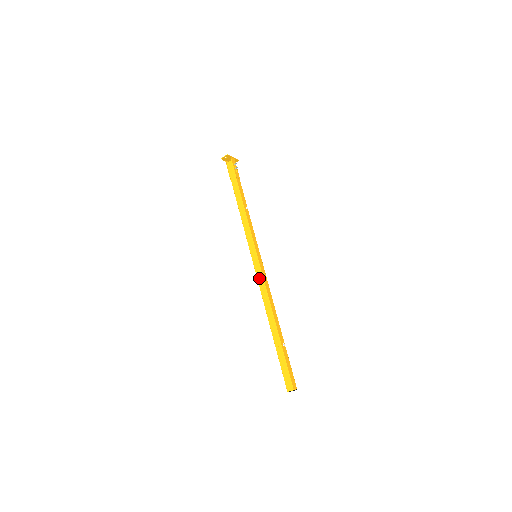
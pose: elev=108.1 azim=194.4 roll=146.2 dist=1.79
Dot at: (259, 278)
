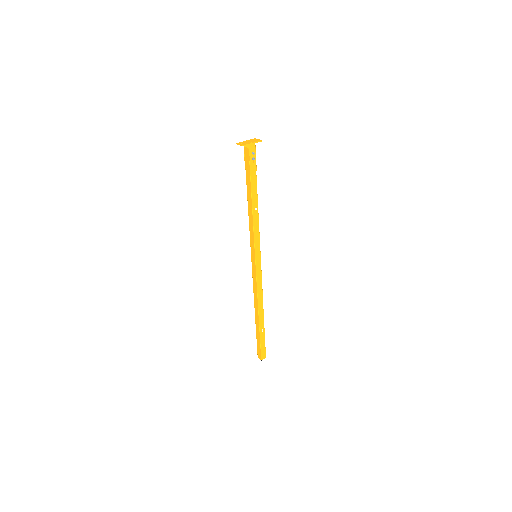
Dot at: (253, 277)
